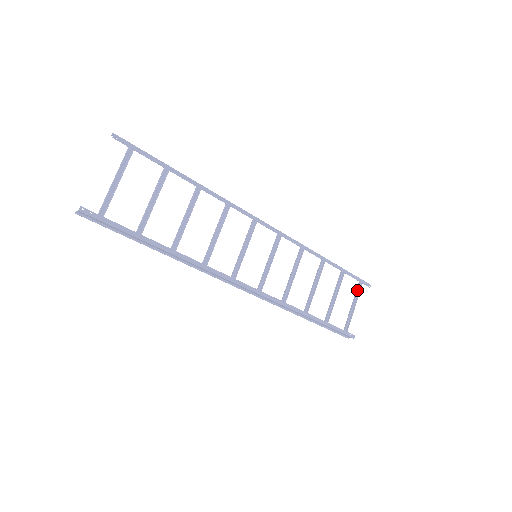
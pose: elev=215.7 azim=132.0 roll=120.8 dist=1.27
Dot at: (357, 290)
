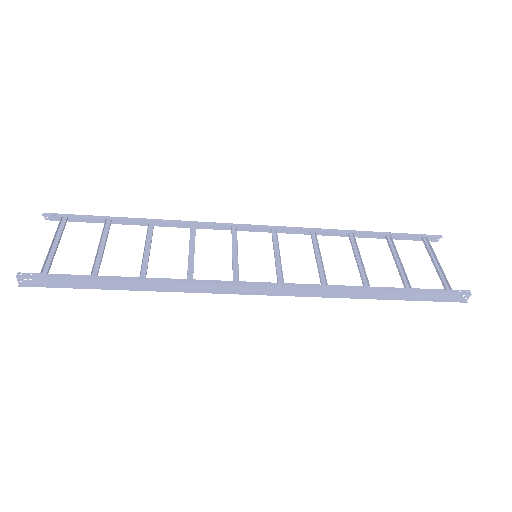
Dot at: (425, 246)
